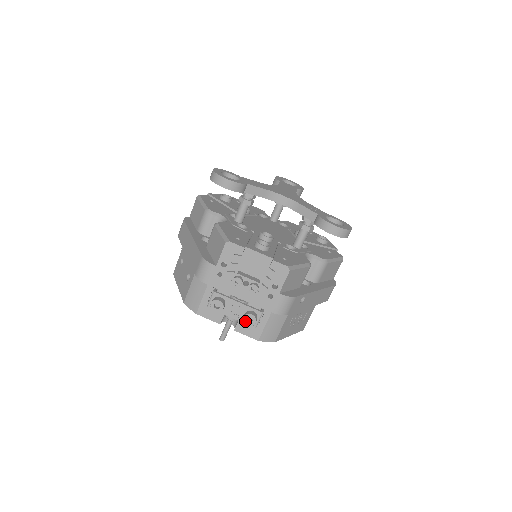
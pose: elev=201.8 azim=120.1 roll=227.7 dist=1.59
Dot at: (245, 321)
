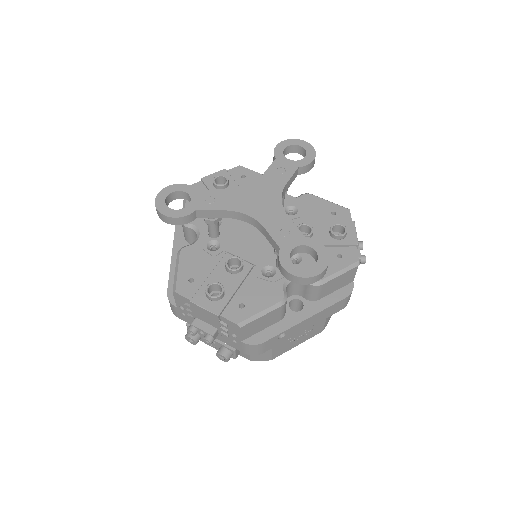
Dot at: (219, 357)
